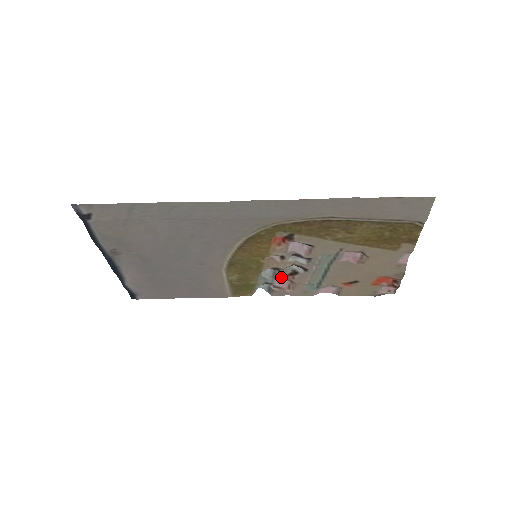
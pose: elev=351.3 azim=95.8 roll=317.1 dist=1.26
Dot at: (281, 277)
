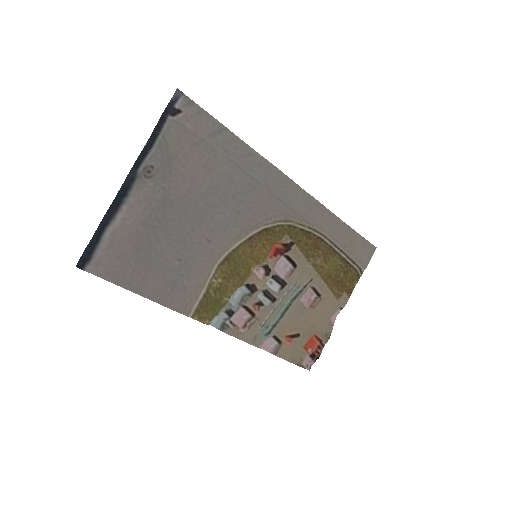
Dot at: (248, 305)
